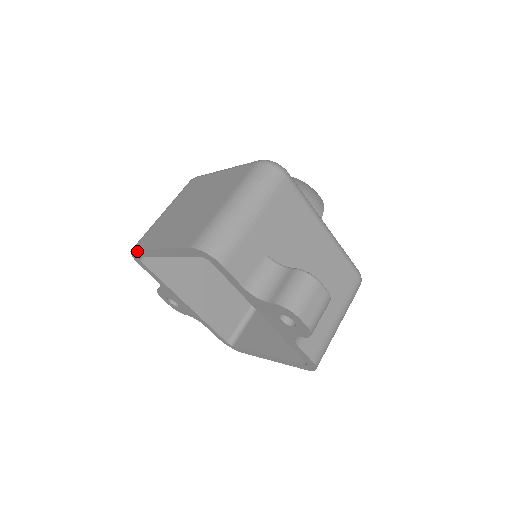
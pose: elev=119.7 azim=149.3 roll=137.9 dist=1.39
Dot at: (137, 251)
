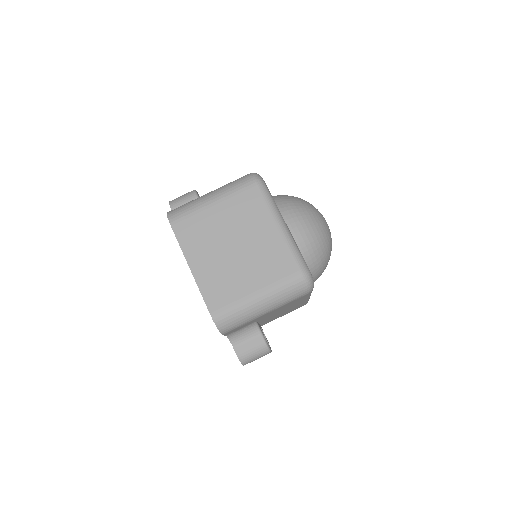
Dot at: (173, 230)
